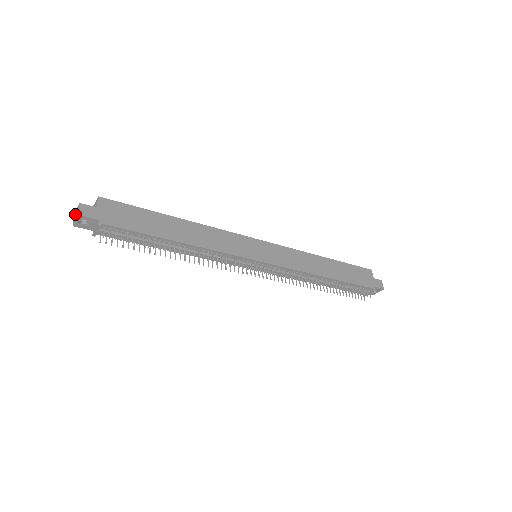
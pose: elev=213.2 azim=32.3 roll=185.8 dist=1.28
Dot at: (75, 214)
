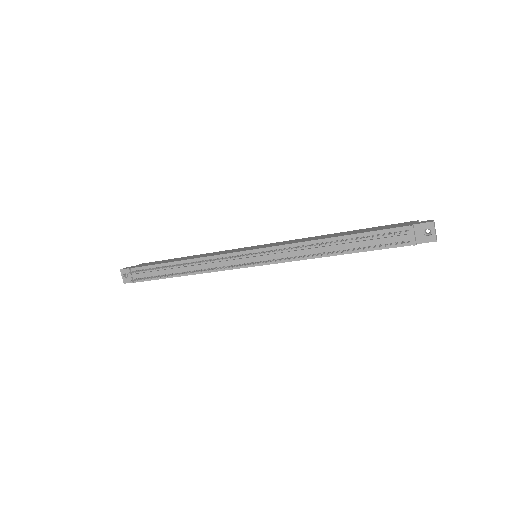
Dot at: (127, 277)
